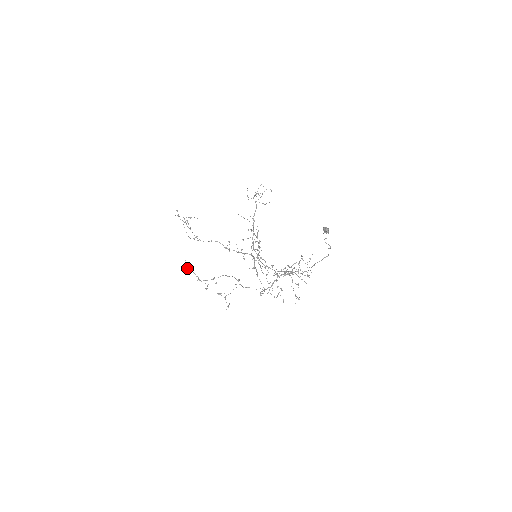
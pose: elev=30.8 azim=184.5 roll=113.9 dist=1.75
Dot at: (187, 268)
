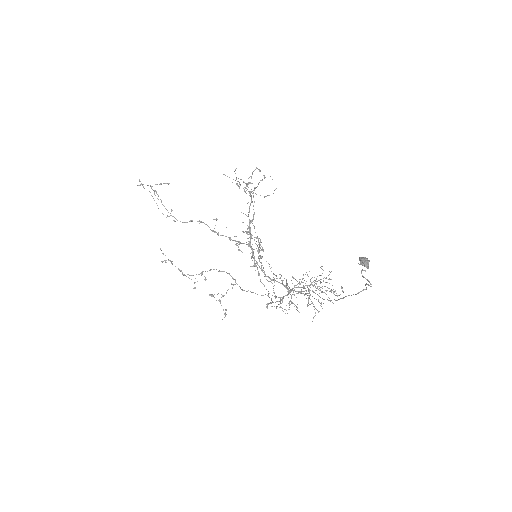
Dot at: (165, 260)
